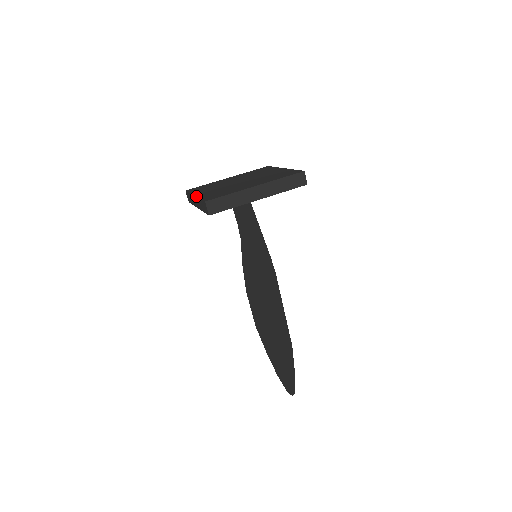
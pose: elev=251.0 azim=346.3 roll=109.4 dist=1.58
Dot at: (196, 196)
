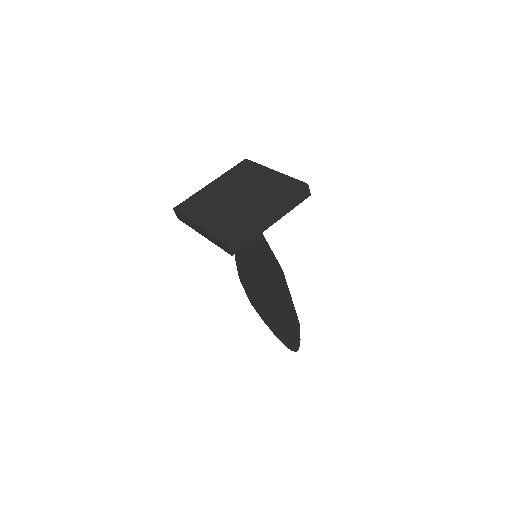
Dot at: (203, 229)
